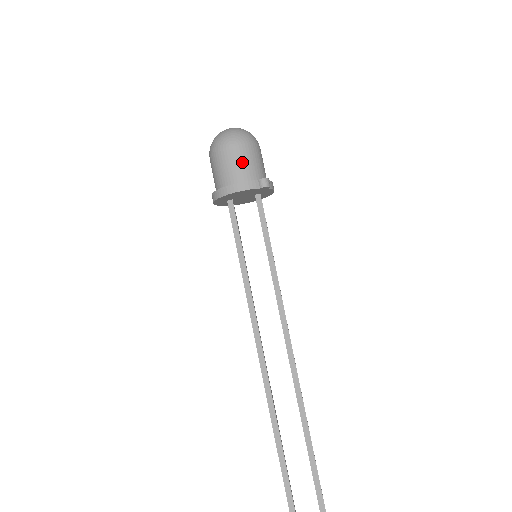
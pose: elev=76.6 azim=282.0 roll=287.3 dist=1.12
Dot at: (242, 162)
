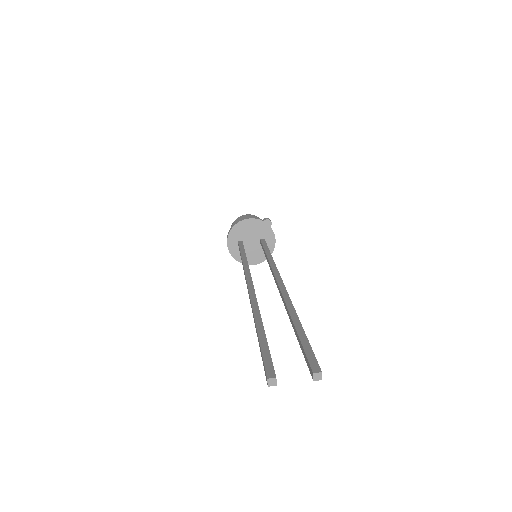
Dot at: occluded
